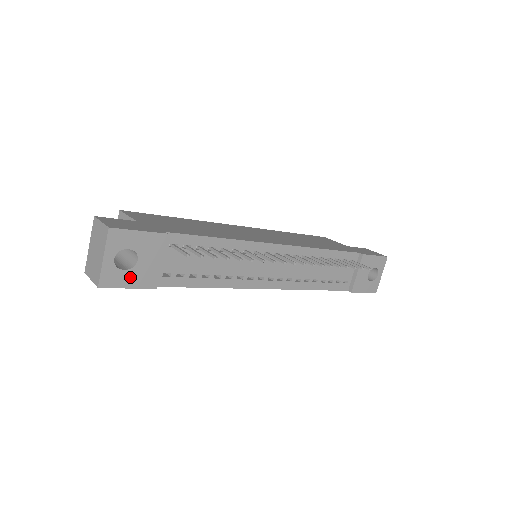
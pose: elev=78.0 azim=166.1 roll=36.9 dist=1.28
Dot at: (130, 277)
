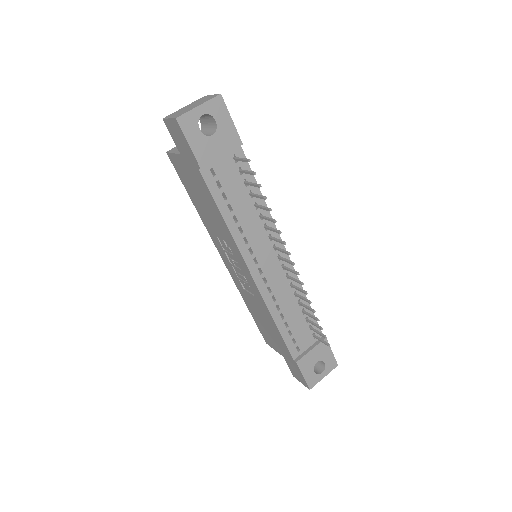
Dot at: (197, 139)
